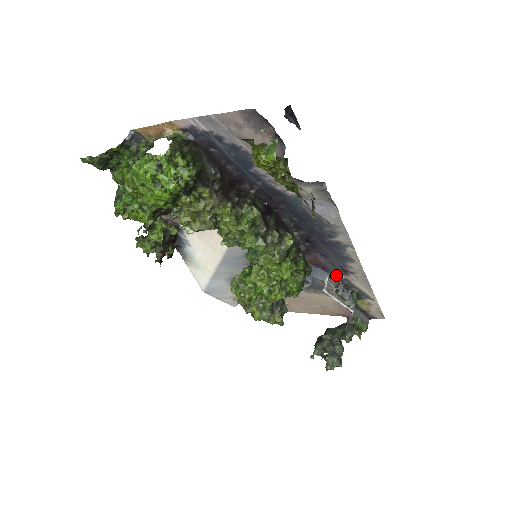
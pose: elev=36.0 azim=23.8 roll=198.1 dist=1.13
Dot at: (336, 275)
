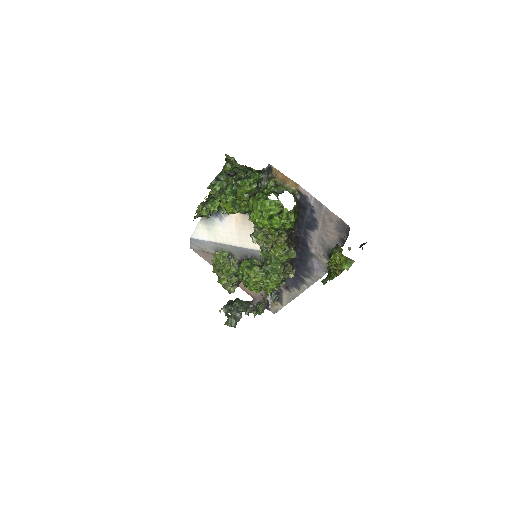
Dot at: occluded
